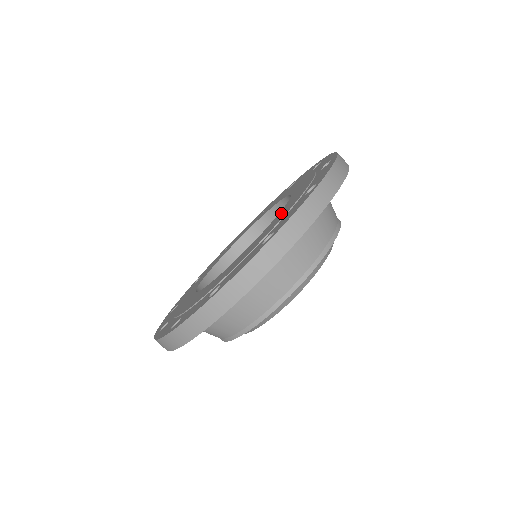
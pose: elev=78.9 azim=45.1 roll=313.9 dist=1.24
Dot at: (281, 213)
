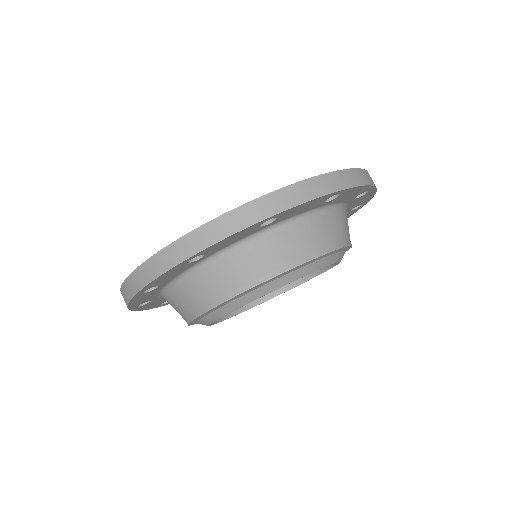
Dot at: occluded
